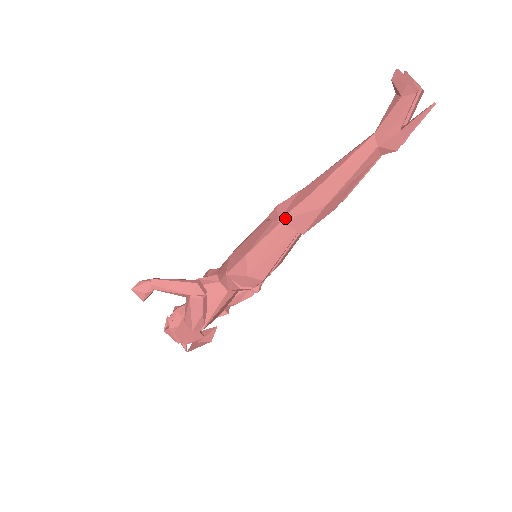
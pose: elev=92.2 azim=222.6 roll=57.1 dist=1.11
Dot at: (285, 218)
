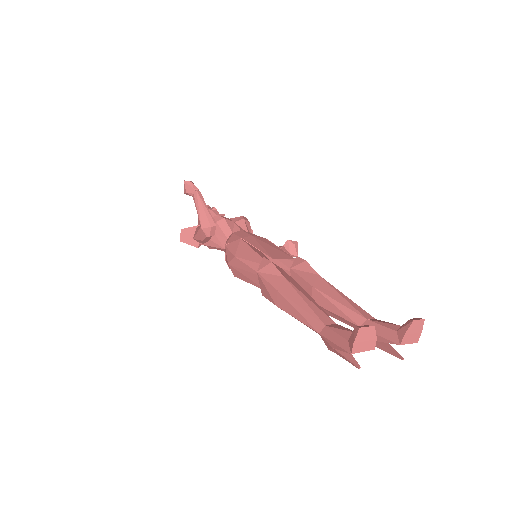
Dot at: (260, 276)
